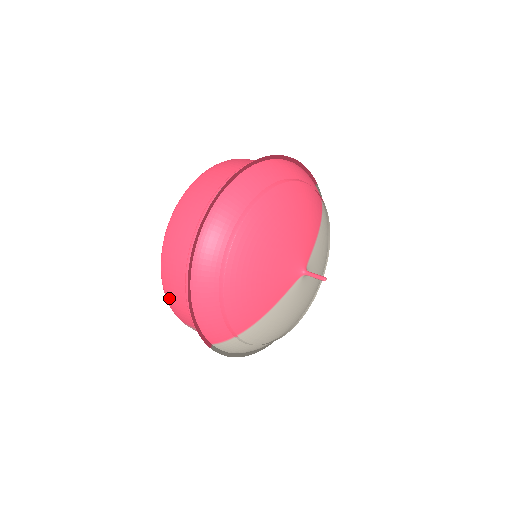
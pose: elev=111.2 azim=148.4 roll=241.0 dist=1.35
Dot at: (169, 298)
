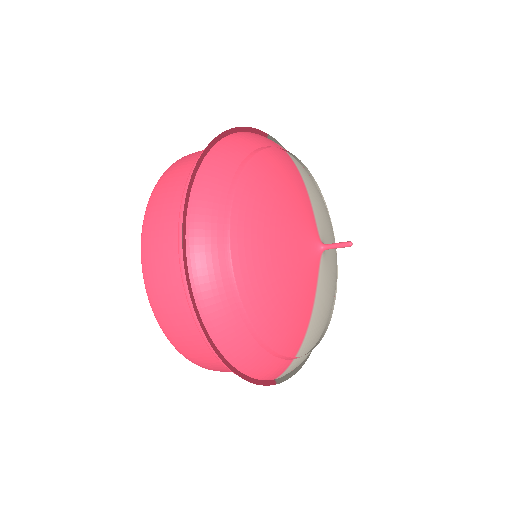
Dot at: (201, 365)
